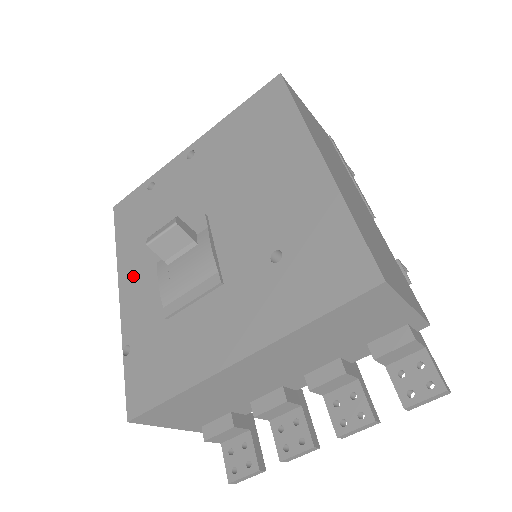
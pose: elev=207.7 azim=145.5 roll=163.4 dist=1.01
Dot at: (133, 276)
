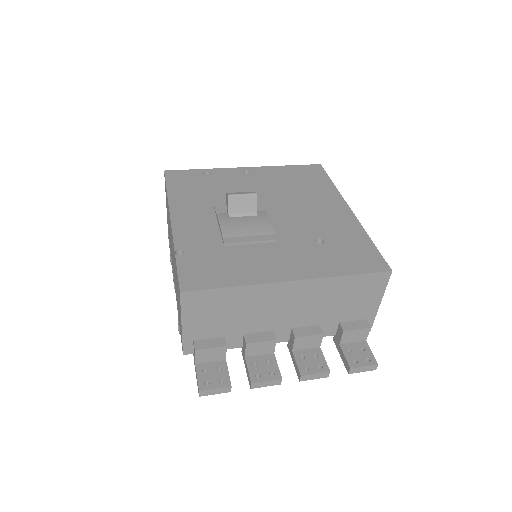
Dot at: (187, 214)
